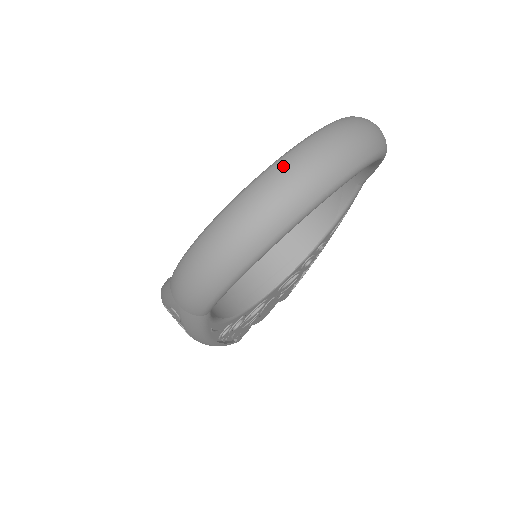
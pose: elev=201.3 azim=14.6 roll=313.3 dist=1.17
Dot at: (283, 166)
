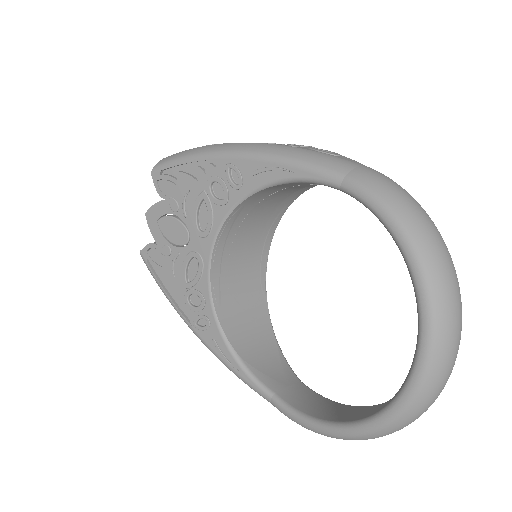
Dot at: (409, 419)
